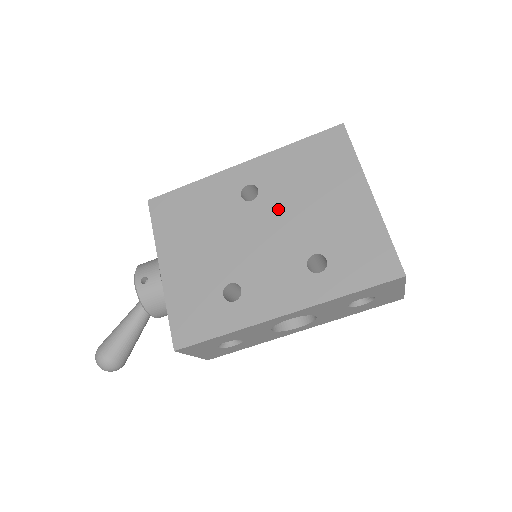
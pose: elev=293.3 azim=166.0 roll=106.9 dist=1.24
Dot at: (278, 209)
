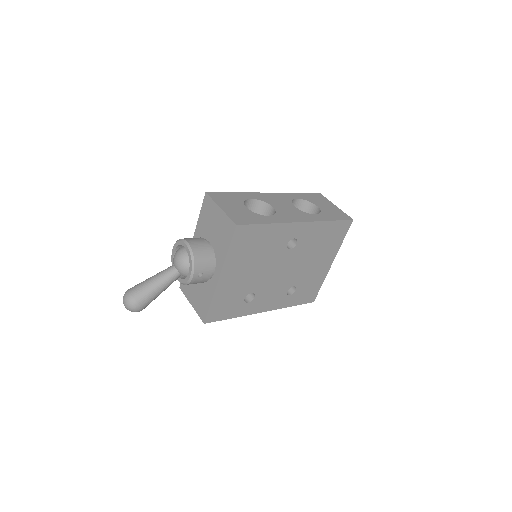
Dot at: (297, 259)
